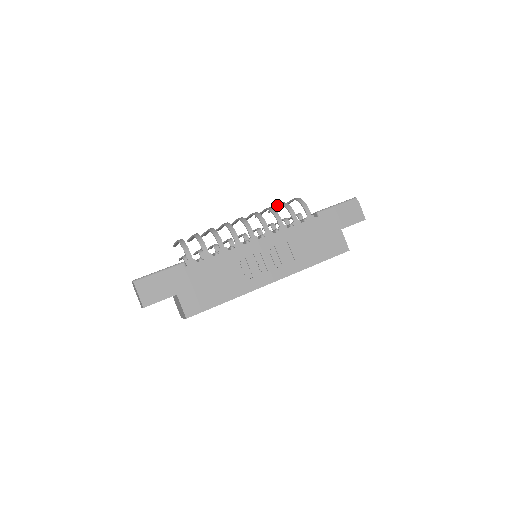
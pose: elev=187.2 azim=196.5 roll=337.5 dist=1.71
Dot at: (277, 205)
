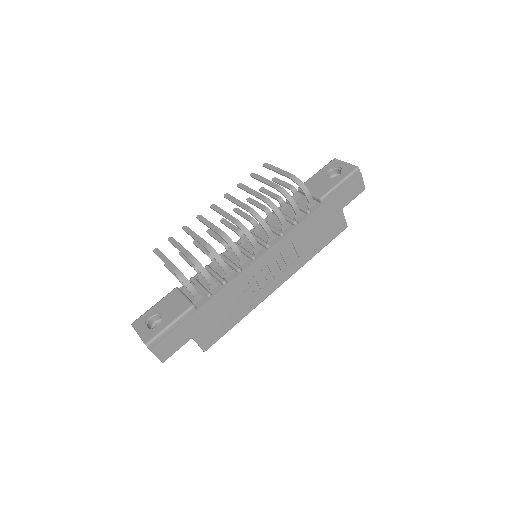
Dot at: (271, 186)
